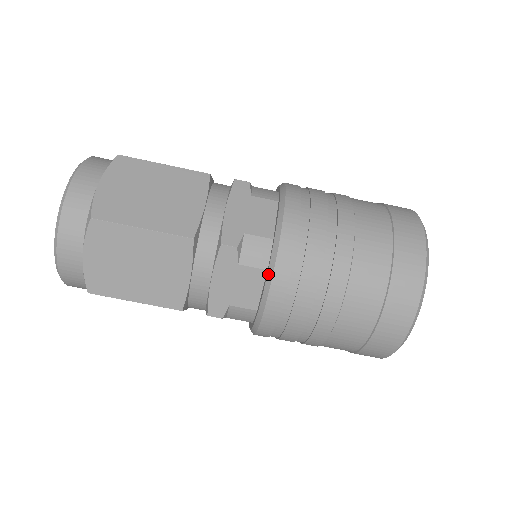
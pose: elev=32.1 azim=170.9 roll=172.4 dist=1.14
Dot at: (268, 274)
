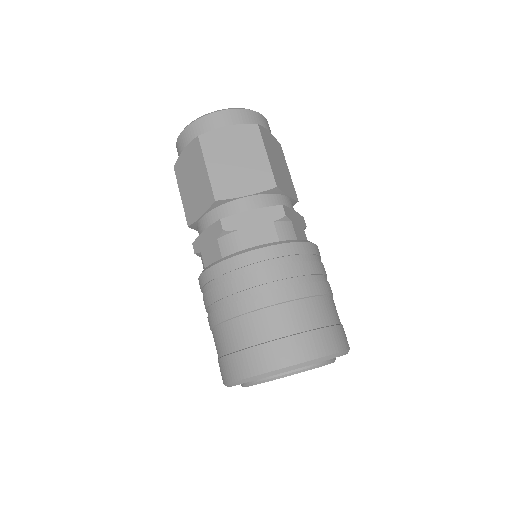
Dot at: (280, 241)
